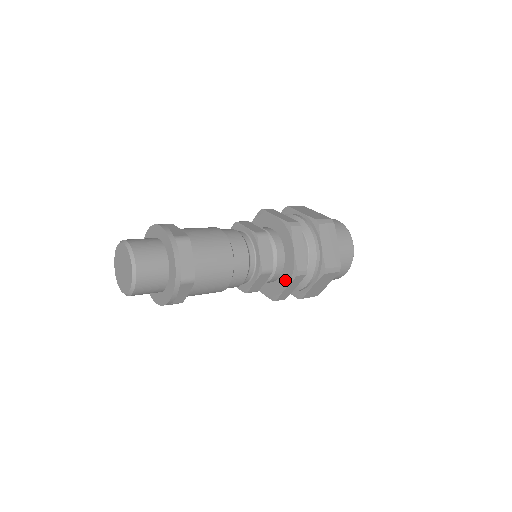
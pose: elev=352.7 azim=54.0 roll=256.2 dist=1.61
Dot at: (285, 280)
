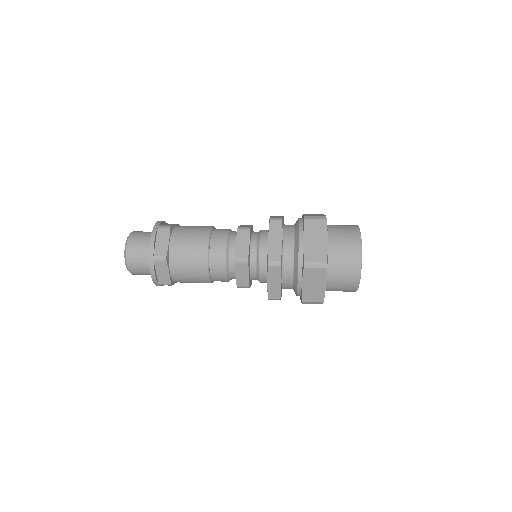
Dot at: occluded
